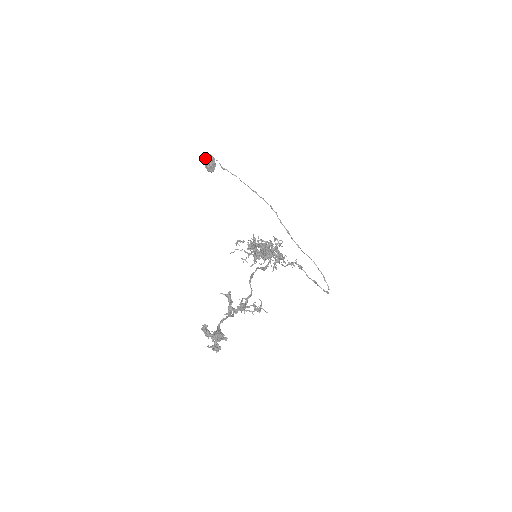
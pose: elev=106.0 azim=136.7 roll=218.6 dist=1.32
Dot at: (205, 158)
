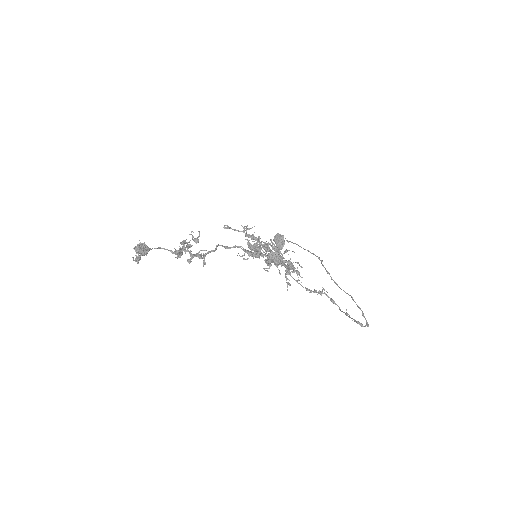
Dot at: (275, 237)
